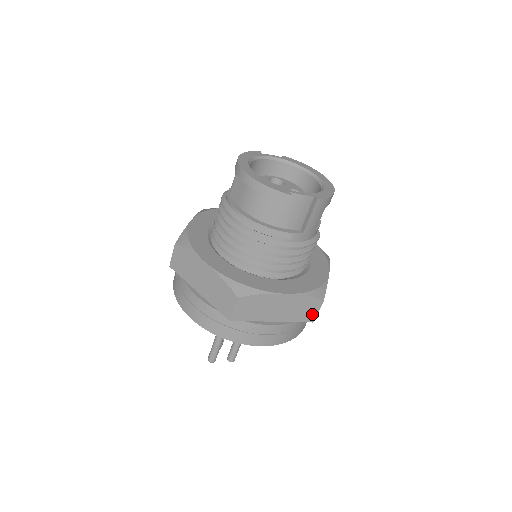
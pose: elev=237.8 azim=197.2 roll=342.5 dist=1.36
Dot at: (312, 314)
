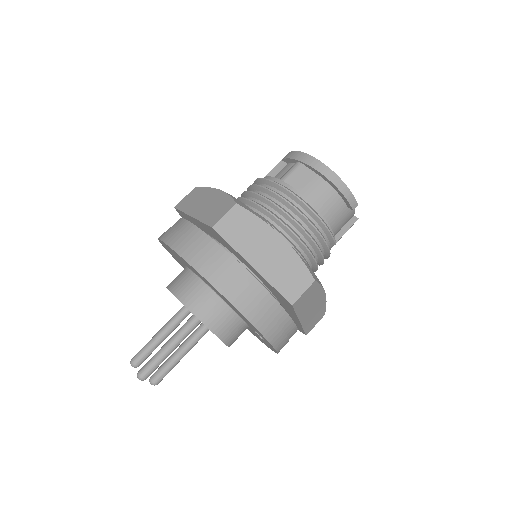
Dot at: (313, 326)
